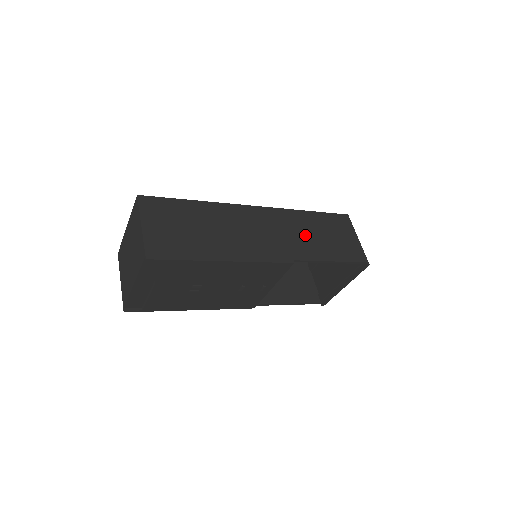
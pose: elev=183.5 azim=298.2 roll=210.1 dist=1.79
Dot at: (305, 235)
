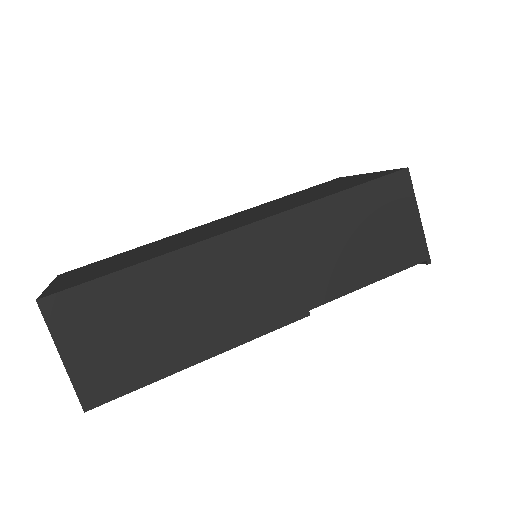
Dot at: (329, 251)
